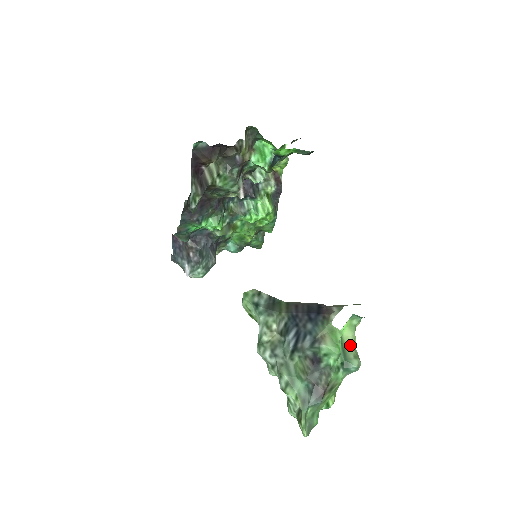
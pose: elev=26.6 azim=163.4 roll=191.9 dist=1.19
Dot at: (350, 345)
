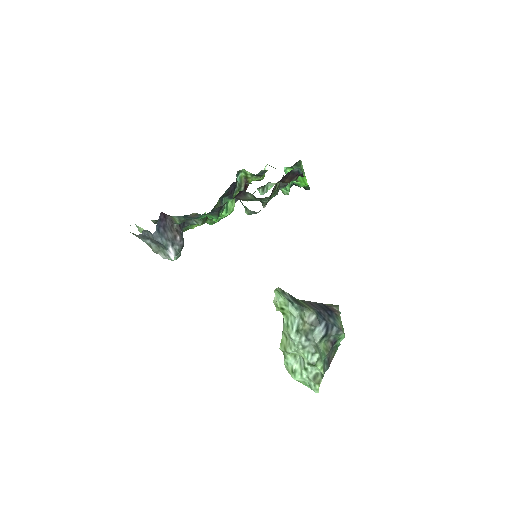
Dot at: occluded
